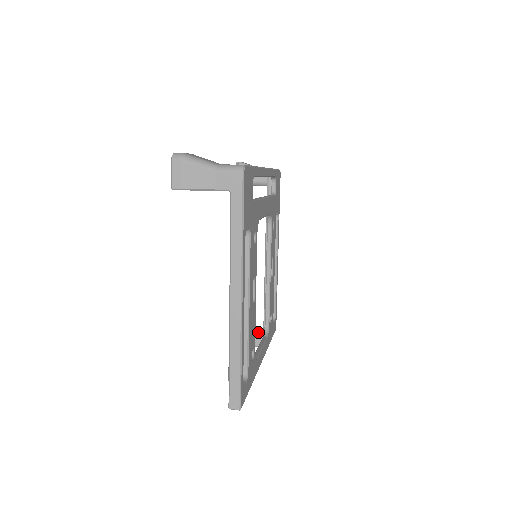
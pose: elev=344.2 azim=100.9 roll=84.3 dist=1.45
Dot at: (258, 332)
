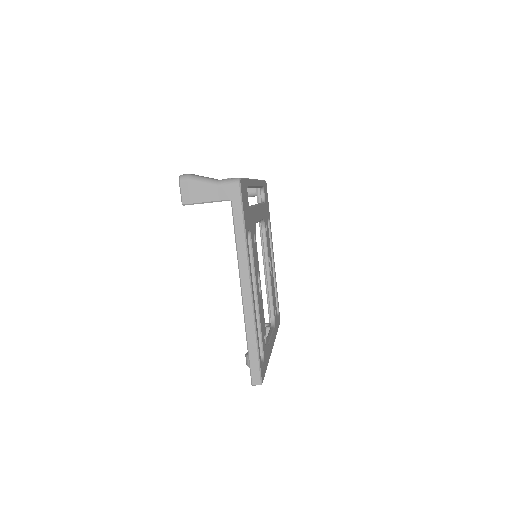
Dot at: (265, 325)
